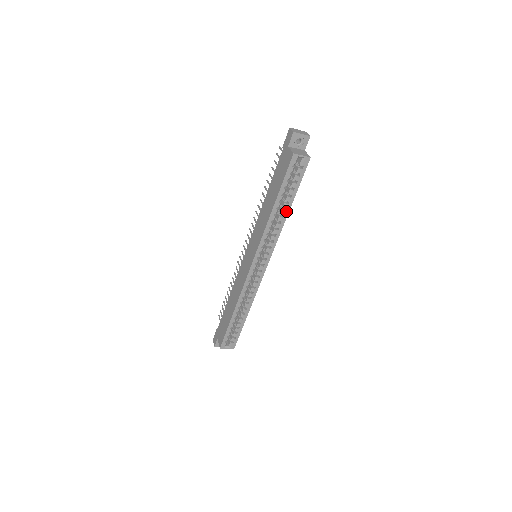
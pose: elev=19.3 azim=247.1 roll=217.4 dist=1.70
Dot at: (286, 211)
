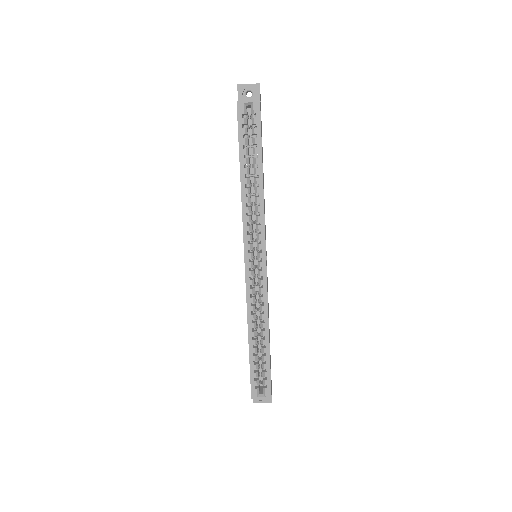
Dot at: (259, 178)
